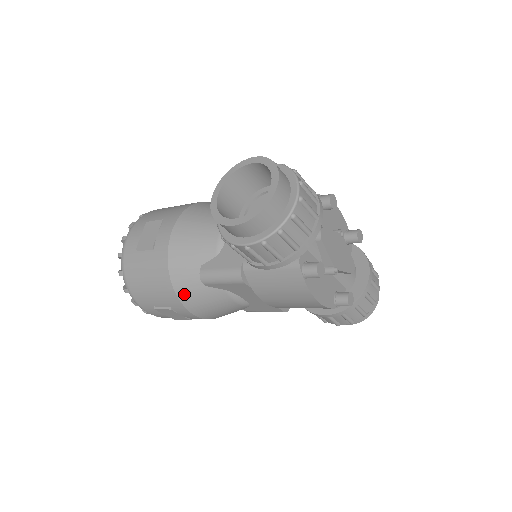
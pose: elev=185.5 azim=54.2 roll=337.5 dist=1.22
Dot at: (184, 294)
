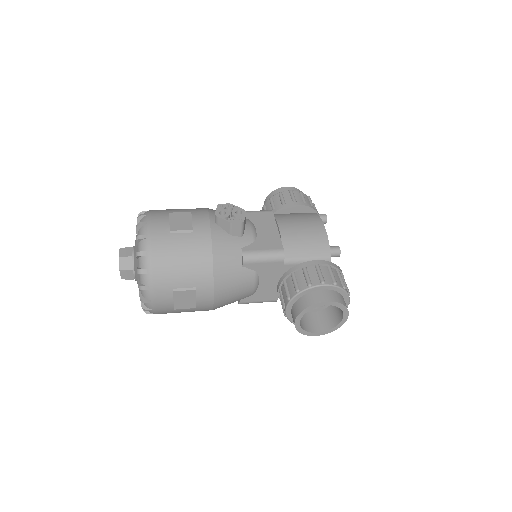
Dot at: occluded
